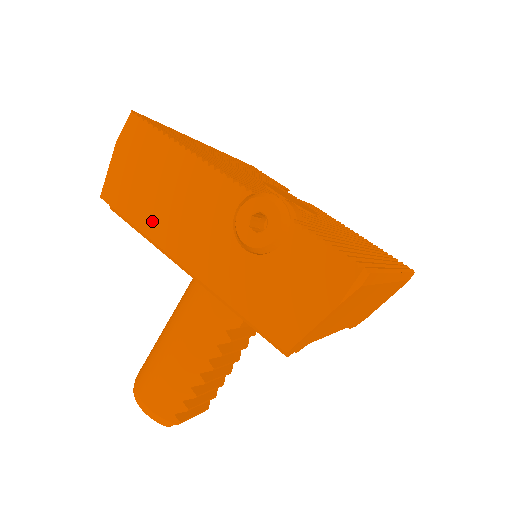
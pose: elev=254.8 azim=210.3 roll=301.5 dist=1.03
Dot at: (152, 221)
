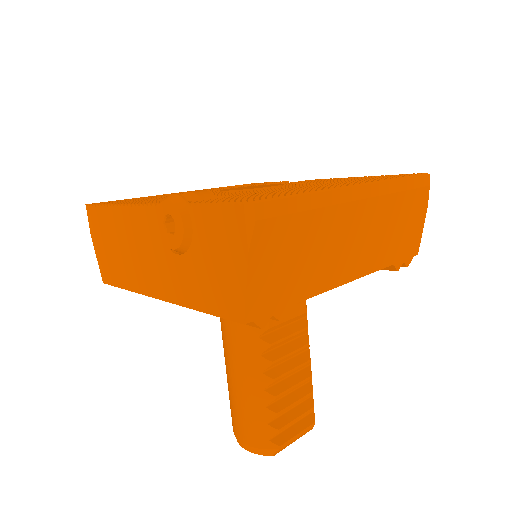
Dot at: (130, 278)
